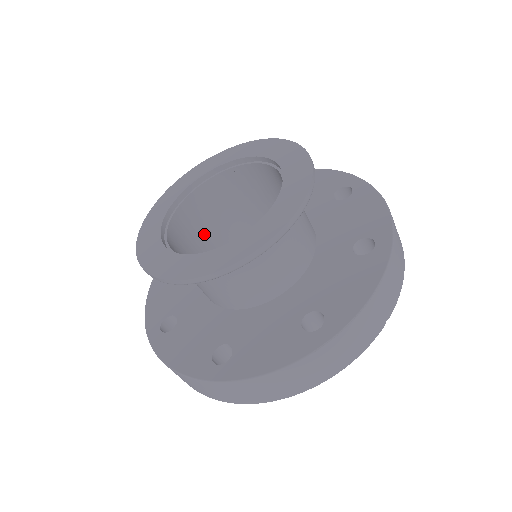
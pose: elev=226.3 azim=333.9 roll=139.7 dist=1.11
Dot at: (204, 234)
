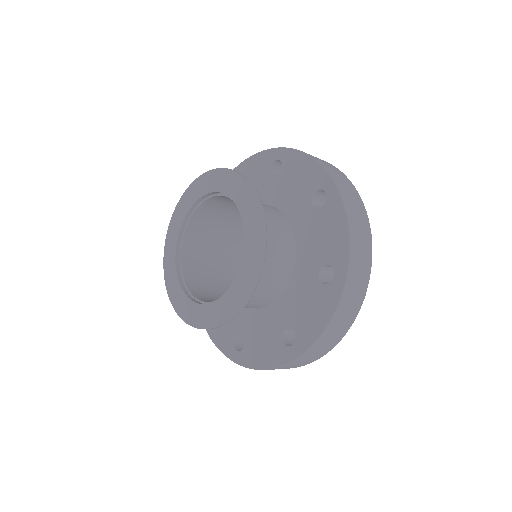
Dot at: (236, 207)
